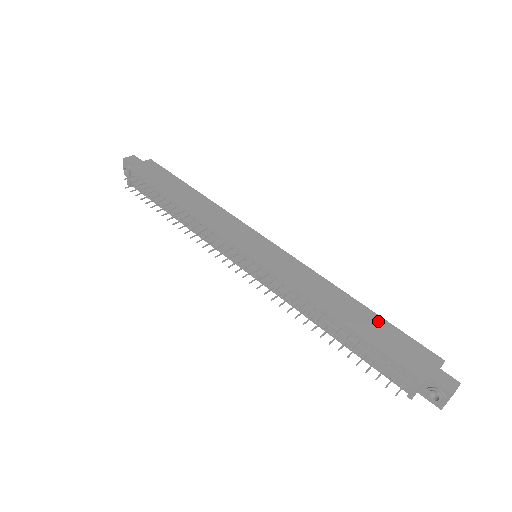
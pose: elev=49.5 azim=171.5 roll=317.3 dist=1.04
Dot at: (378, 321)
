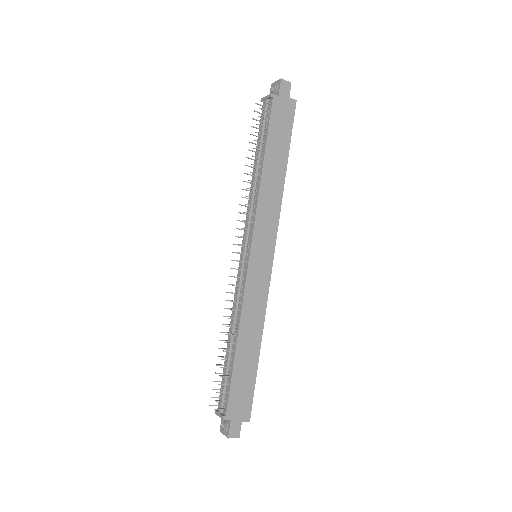
Dot at: (253, 370)
